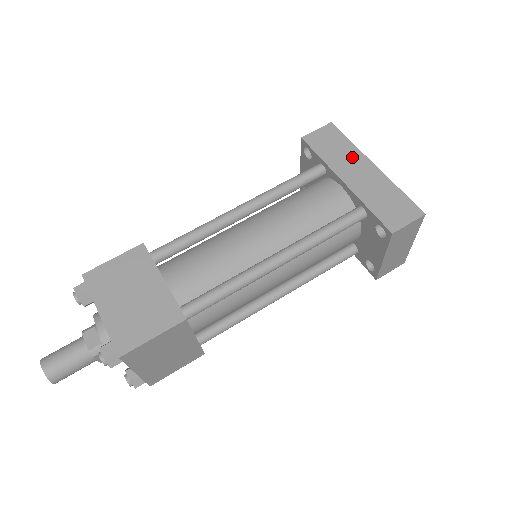
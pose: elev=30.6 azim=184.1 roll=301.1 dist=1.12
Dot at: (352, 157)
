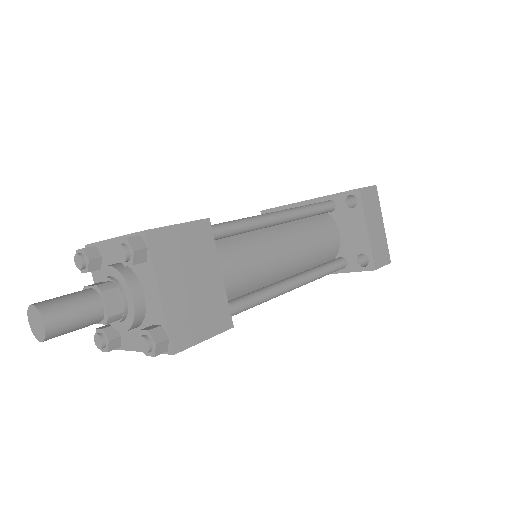
Dot at: occluded
